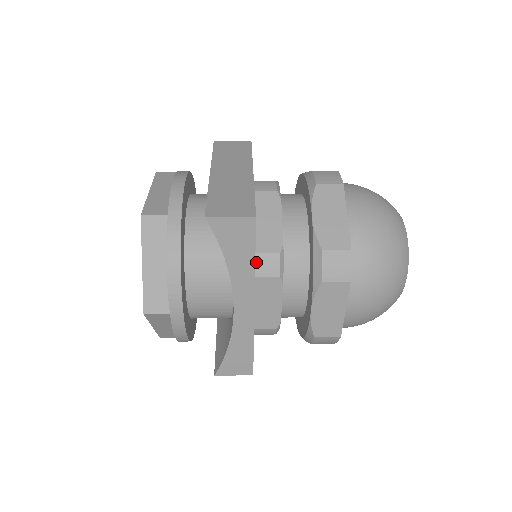
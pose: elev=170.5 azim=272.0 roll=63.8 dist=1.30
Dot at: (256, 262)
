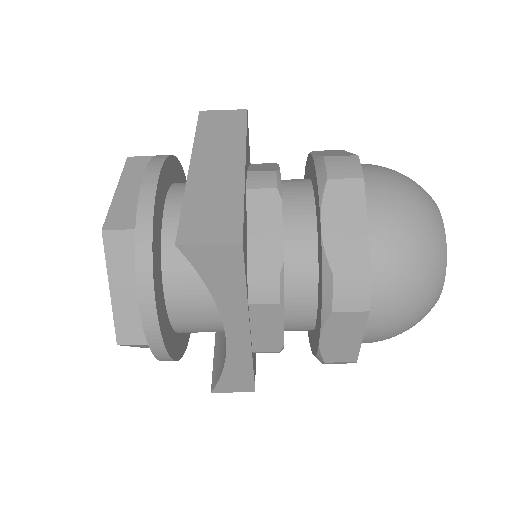
Dot at: (249, 286)
